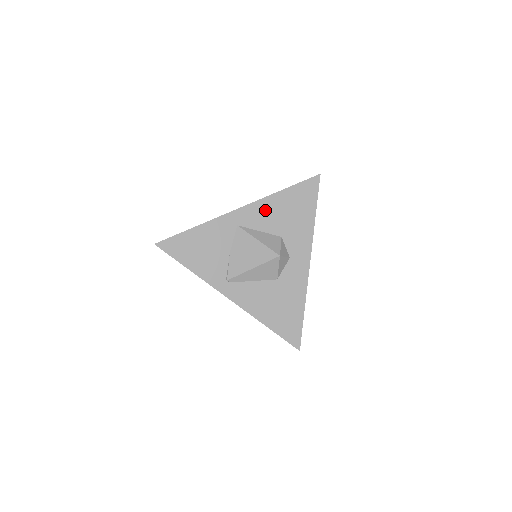
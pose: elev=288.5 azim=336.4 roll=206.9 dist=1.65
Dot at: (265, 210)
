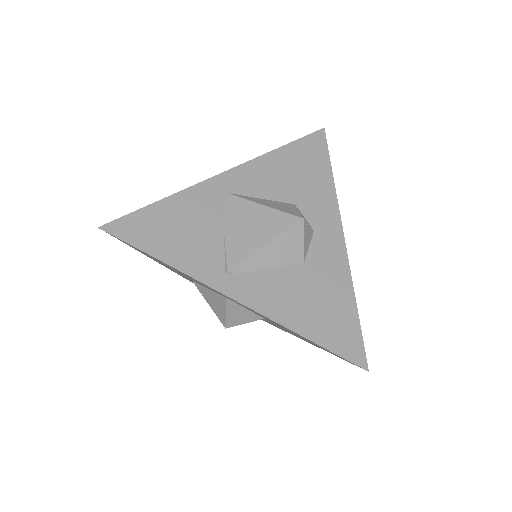
Dot at: (263, 172)
